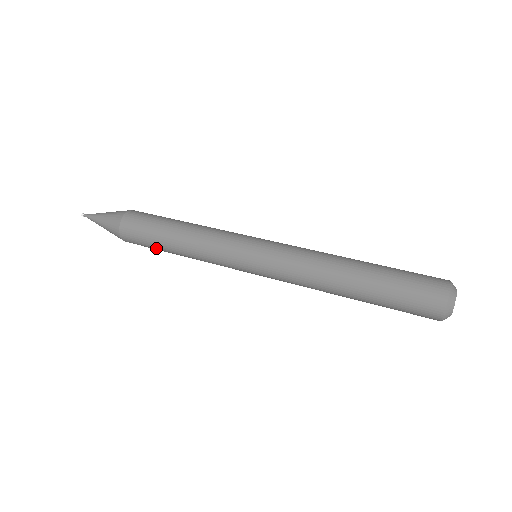
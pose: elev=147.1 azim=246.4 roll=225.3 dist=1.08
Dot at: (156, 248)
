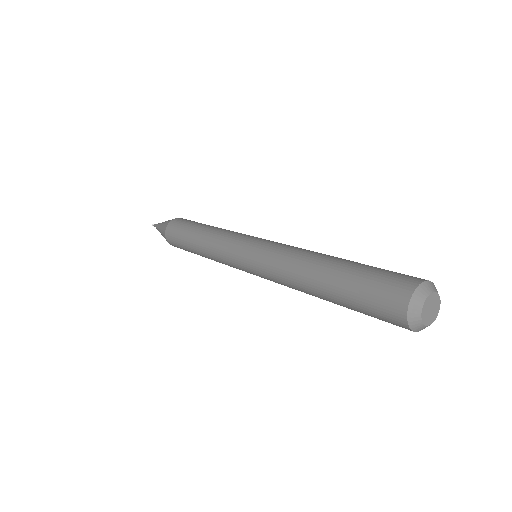
Dot at: (184, 243)
